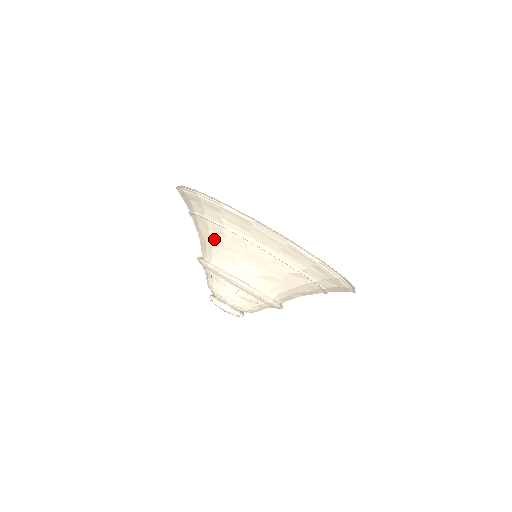
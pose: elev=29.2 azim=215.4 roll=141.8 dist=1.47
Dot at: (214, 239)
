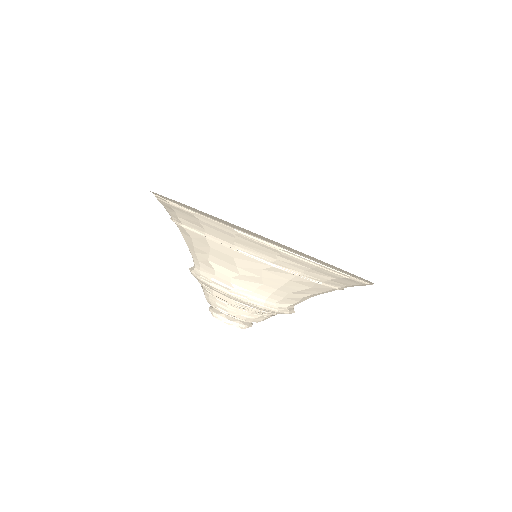
Dot at: (288, 287)
